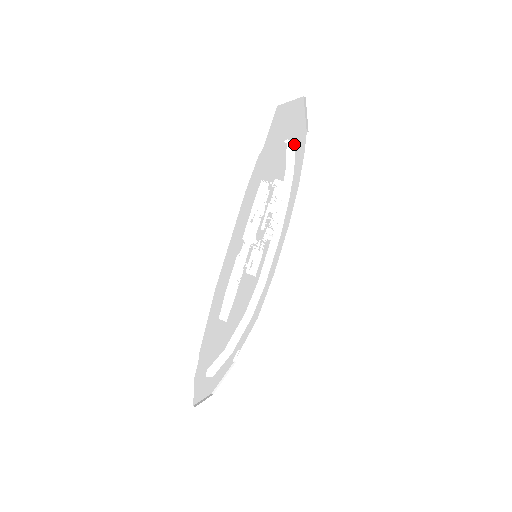
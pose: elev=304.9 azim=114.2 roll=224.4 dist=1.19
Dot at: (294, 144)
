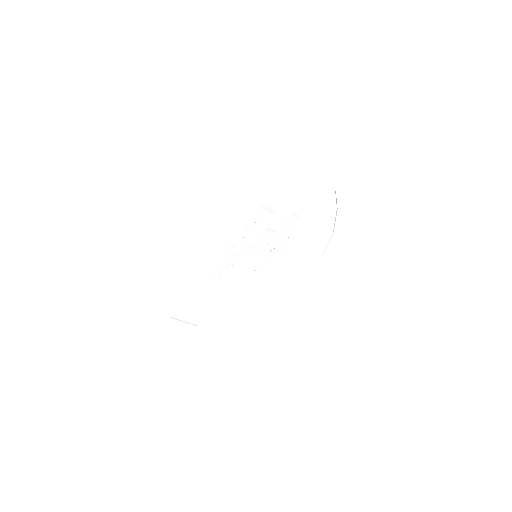
Dot at: (308, 194)
